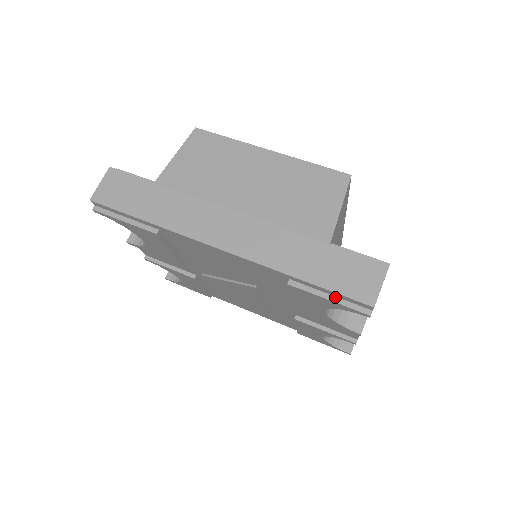
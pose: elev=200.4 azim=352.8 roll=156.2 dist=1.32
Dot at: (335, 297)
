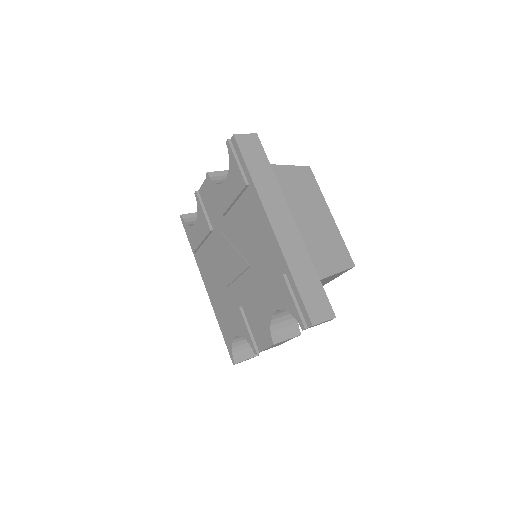
Dot at: (298, 304)
